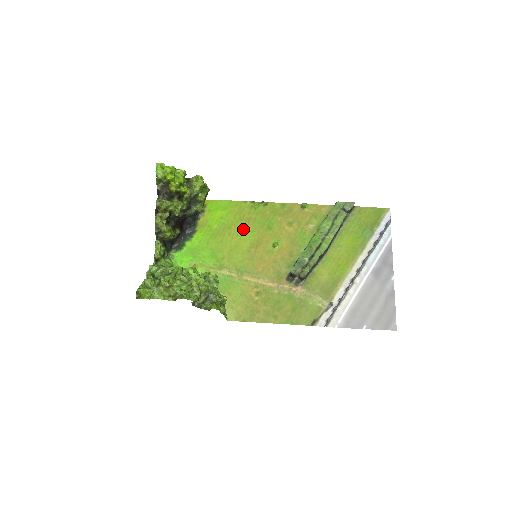
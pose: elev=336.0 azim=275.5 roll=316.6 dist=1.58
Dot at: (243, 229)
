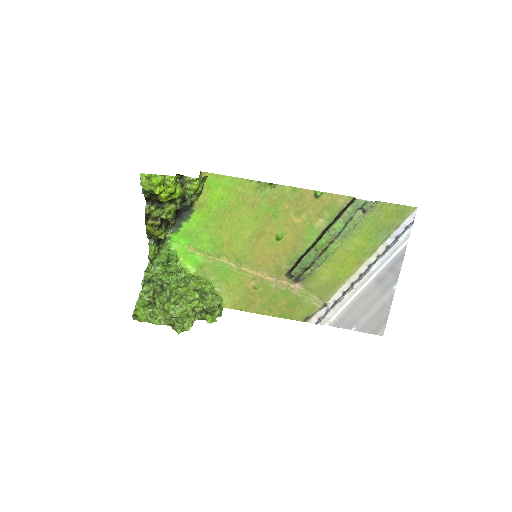
Dot at: (245, 215)
